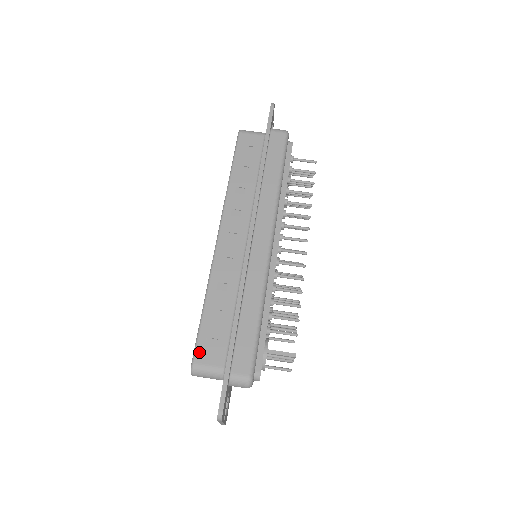
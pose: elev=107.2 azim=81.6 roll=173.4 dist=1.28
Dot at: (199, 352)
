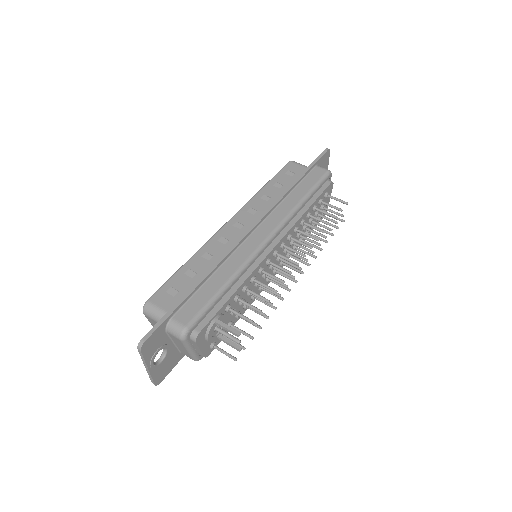
Dot at: (158, 294)
